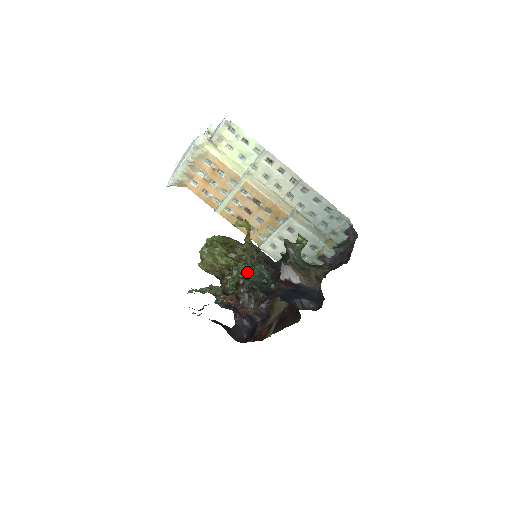
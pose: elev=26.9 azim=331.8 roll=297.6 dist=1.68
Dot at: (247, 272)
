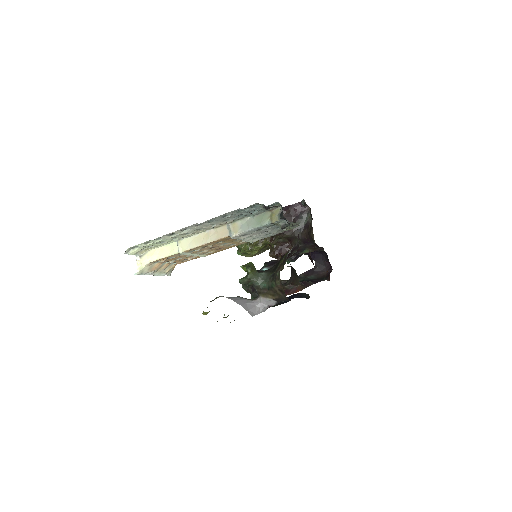
Dot at: occluded
